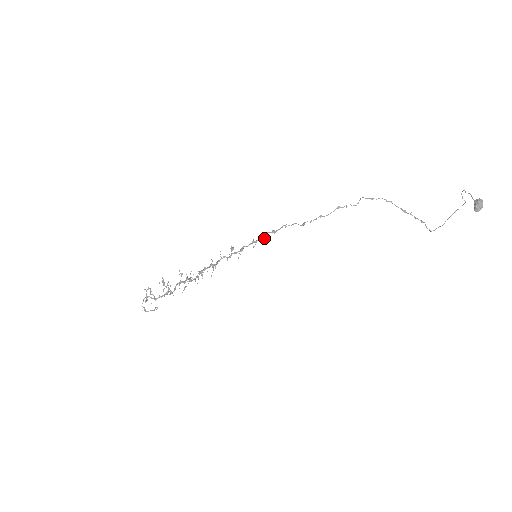
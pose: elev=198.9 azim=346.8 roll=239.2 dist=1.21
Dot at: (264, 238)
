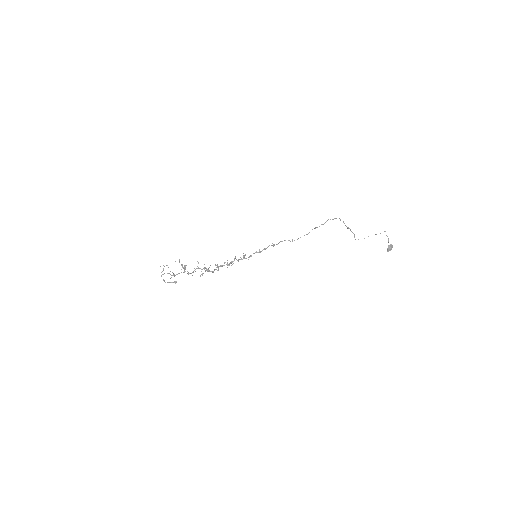
Dot at: occluded
